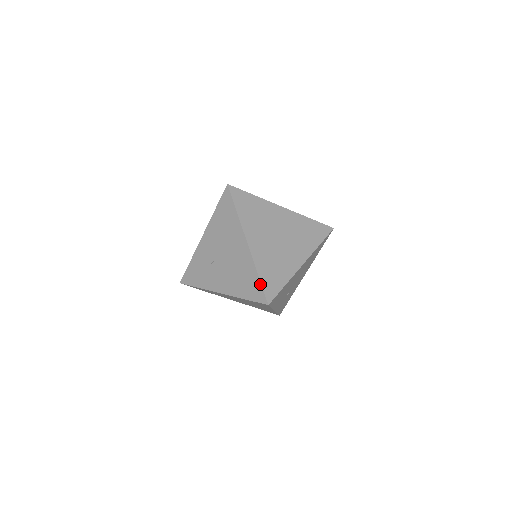
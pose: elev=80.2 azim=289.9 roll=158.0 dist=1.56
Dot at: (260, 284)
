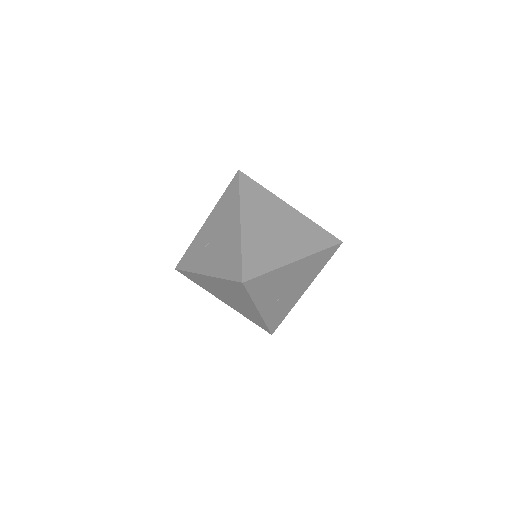
Dot at: (241, 261)
